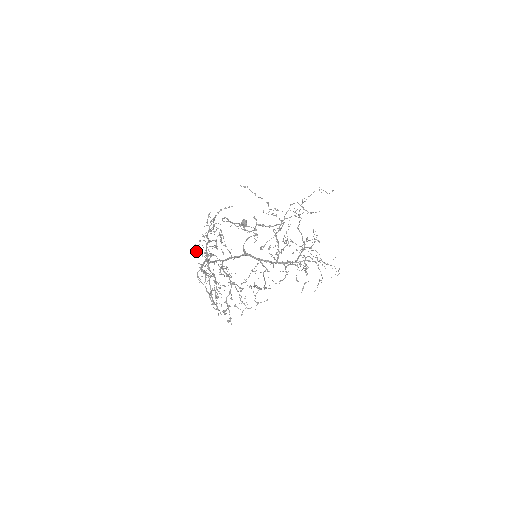
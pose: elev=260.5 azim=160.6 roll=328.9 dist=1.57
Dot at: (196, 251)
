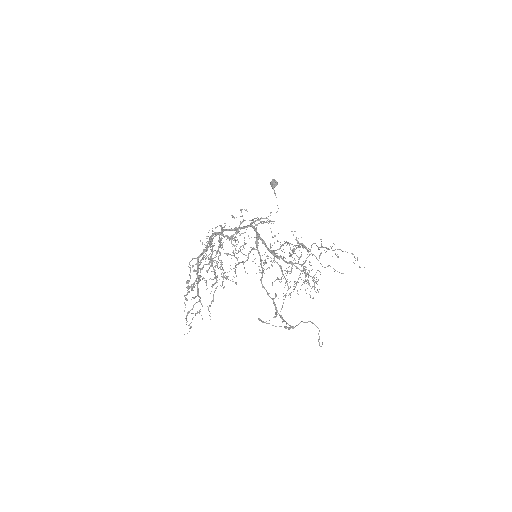
Dot at: (204, 257)
